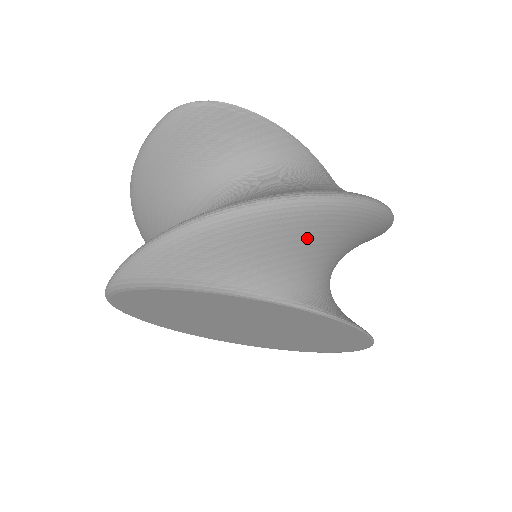
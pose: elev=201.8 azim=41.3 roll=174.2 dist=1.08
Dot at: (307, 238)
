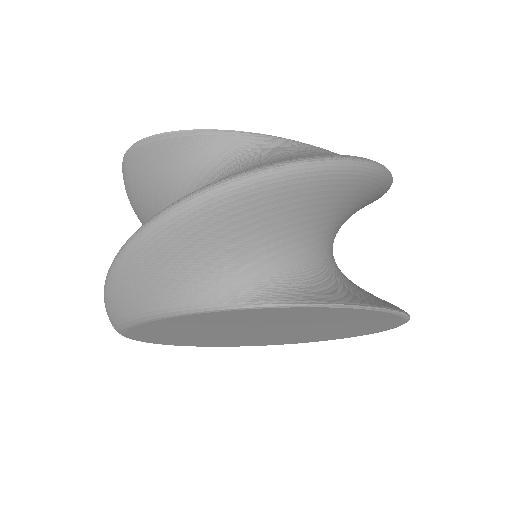
Dot at: (214, 239)
